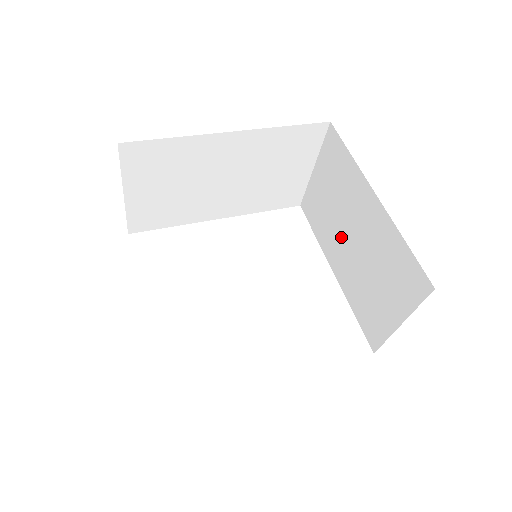
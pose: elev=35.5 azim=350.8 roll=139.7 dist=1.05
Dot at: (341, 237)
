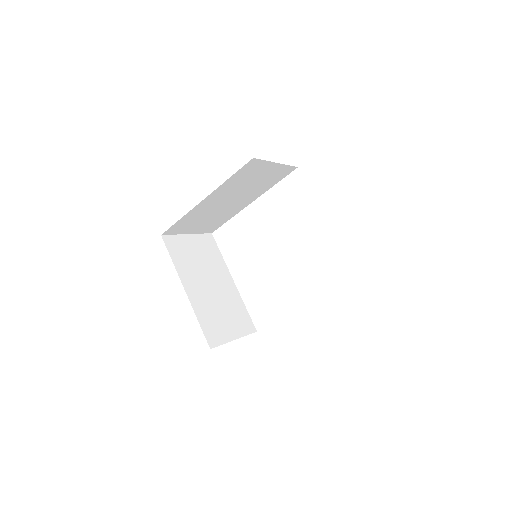
Dot at: occluded
